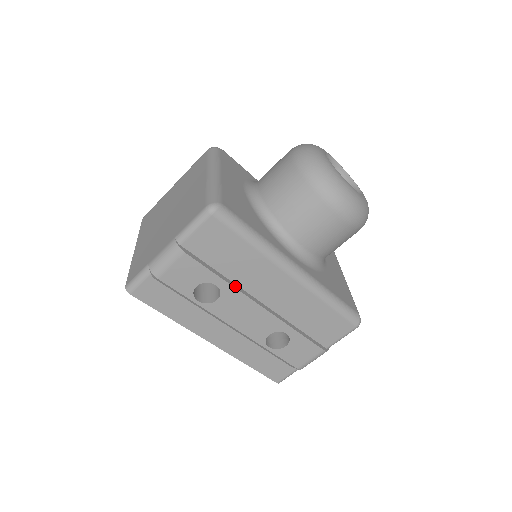
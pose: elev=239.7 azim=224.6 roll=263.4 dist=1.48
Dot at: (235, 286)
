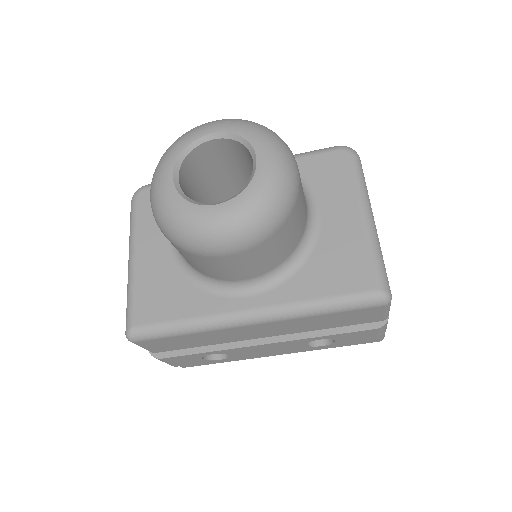
Dot at: (225, 347)
